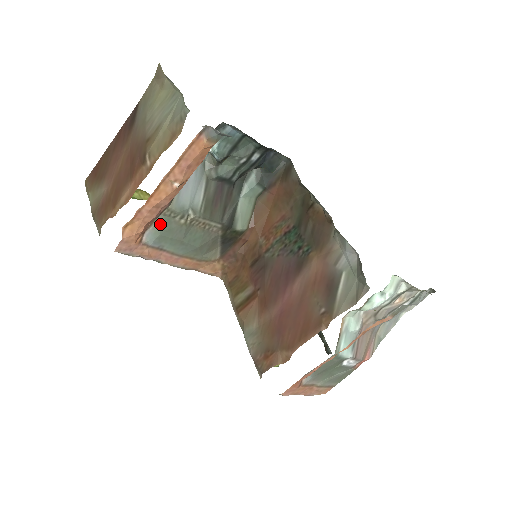
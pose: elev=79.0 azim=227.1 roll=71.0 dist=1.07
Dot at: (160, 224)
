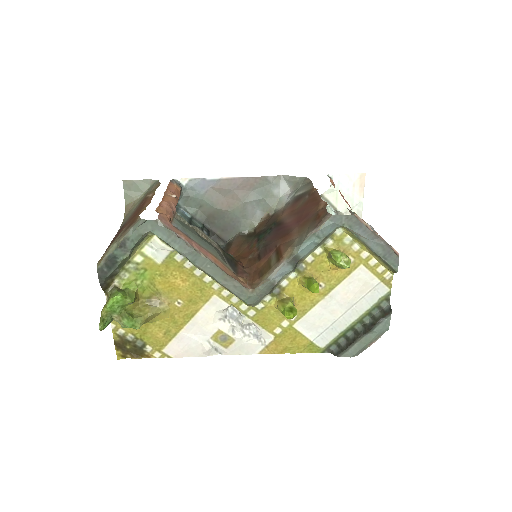
Dot at: (178, 221)
